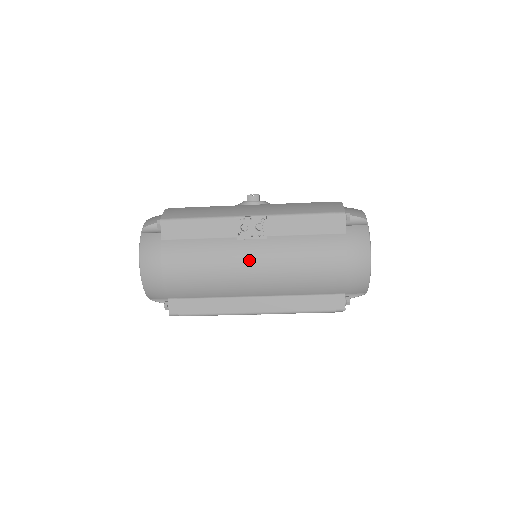
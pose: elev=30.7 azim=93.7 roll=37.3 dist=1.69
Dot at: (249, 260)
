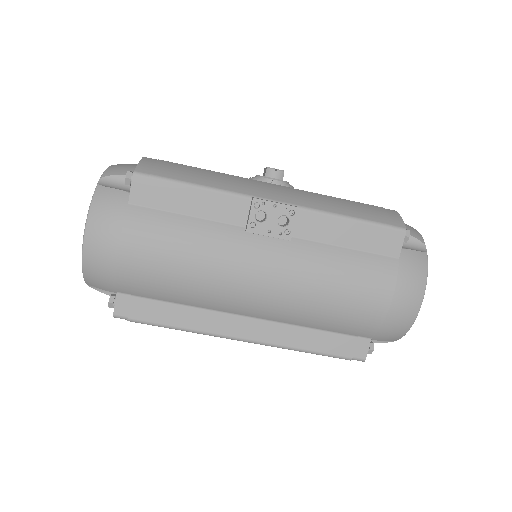
Dot at: (255, 265)
